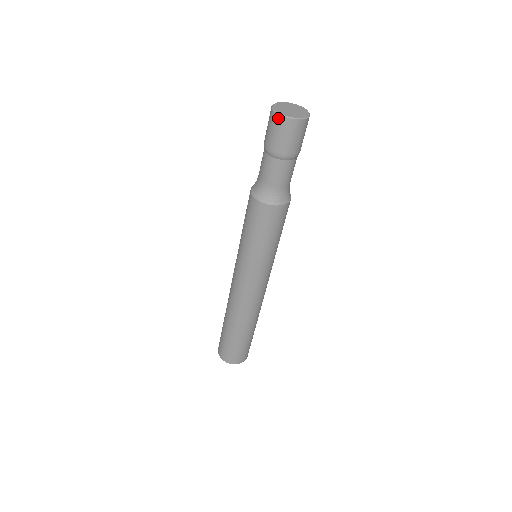
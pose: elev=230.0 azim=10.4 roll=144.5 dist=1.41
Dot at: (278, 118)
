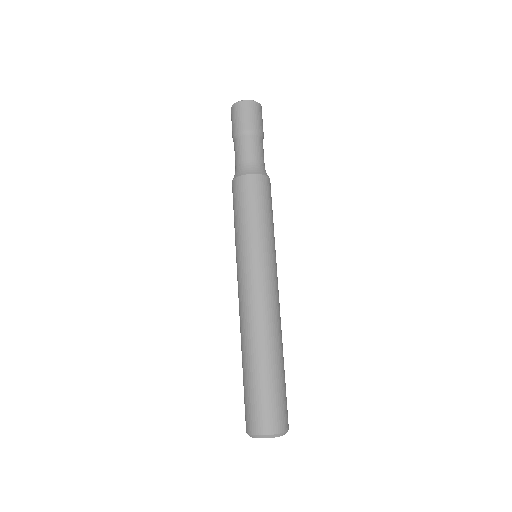
Dot at: (243, 103)
